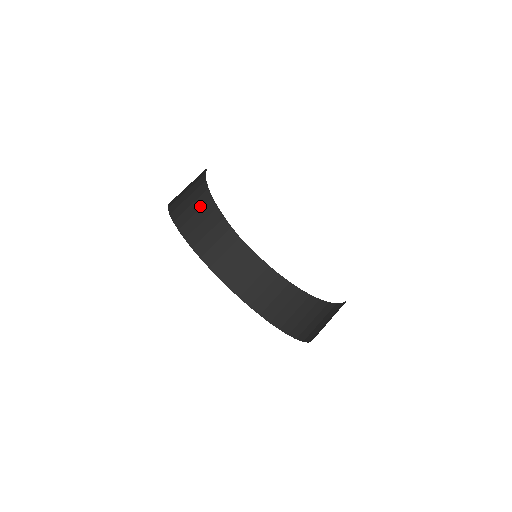
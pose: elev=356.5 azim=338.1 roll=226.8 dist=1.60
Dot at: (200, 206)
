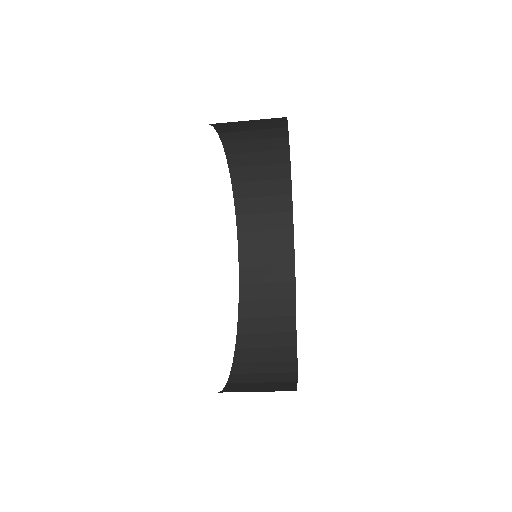
Dot at: (275, 244)
